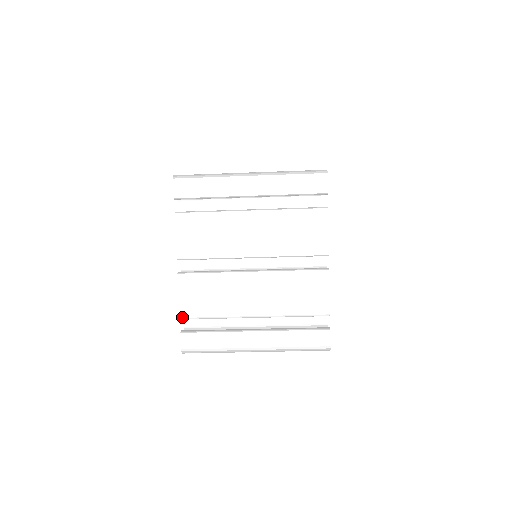
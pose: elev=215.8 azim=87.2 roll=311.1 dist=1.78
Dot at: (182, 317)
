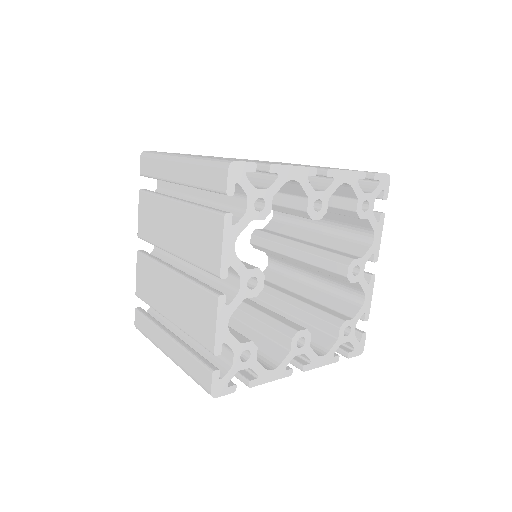
Dot at: (136, 294)
